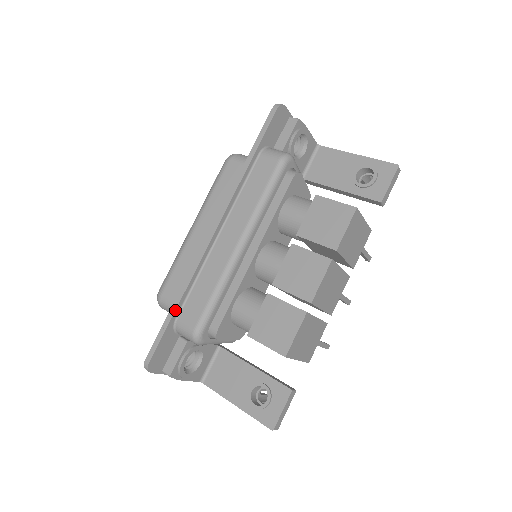
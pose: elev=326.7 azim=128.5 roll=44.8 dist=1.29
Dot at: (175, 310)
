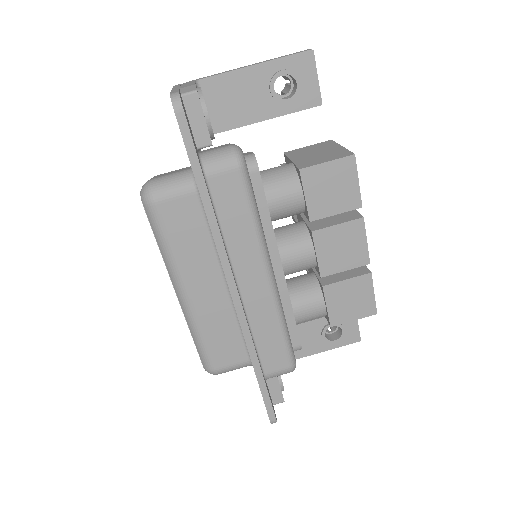
Dot at: (262, 374)
